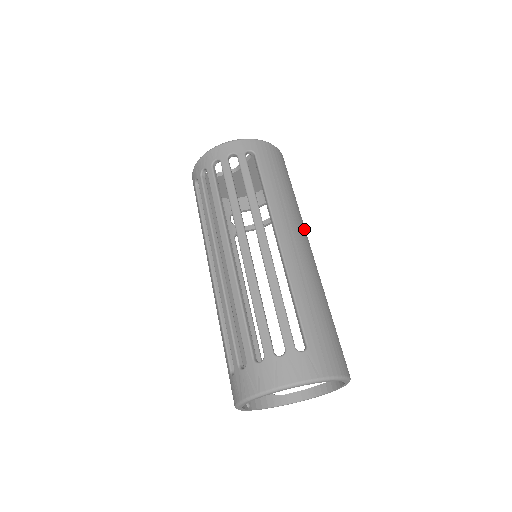
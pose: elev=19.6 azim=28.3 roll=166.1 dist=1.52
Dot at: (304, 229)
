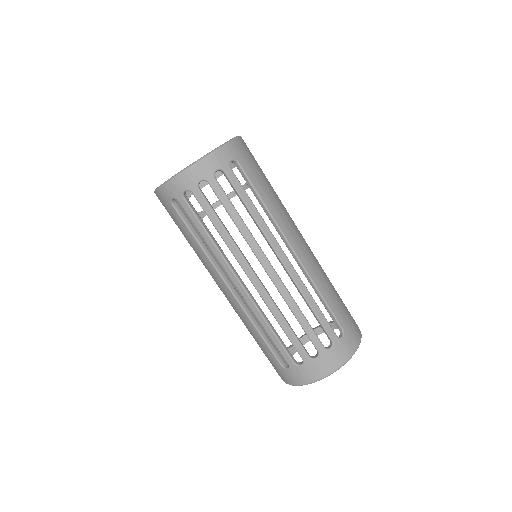
Dot at: occluded
